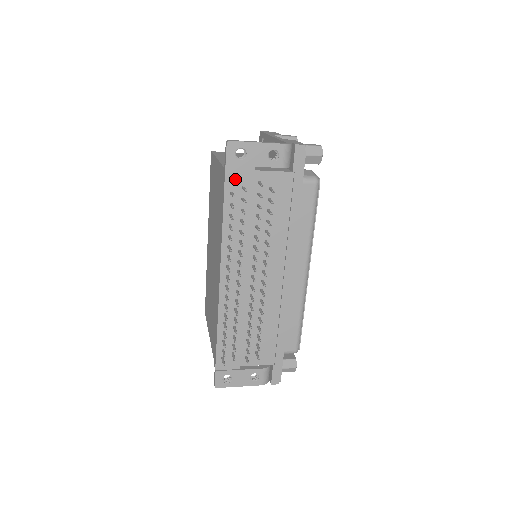
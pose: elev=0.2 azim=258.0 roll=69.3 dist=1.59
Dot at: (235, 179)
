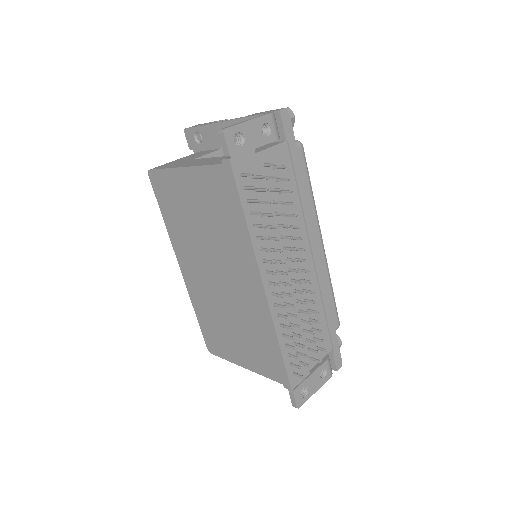
Dot at: (242, 171)
